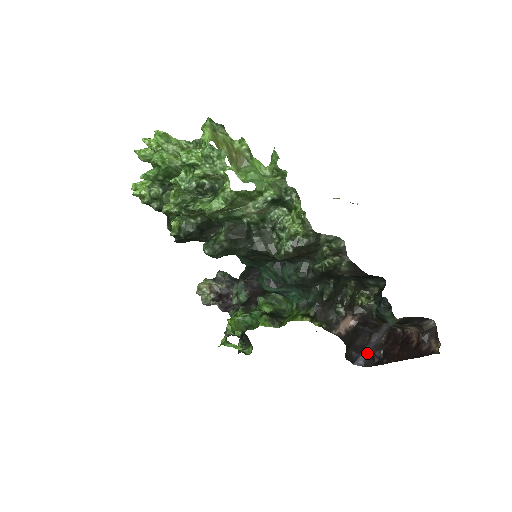
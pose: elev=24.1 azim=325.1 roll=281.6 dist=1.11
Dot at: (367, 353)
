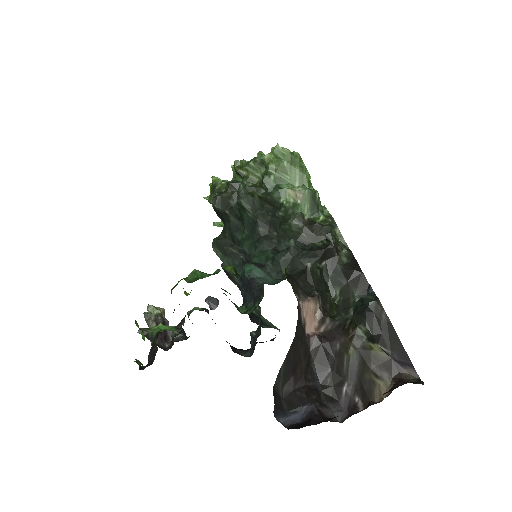
Dot at: (301, 418)
